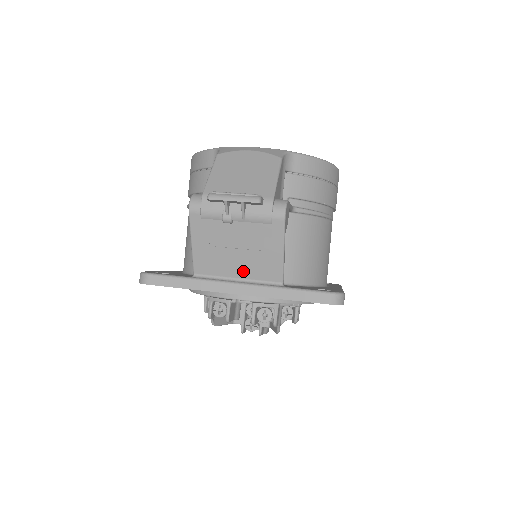
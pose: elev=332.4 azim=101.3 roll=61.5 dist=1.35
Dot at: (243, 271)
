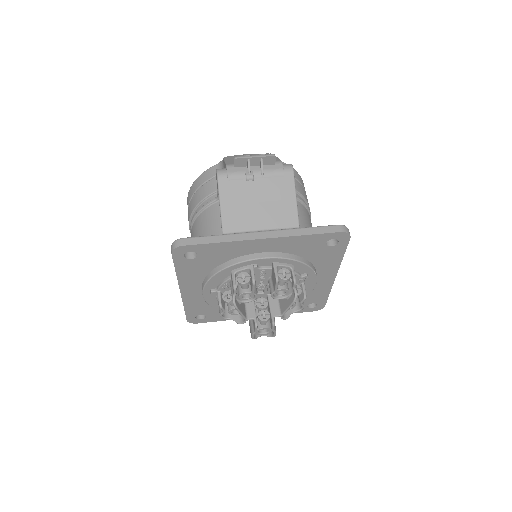
Dot at: (266, 222)
